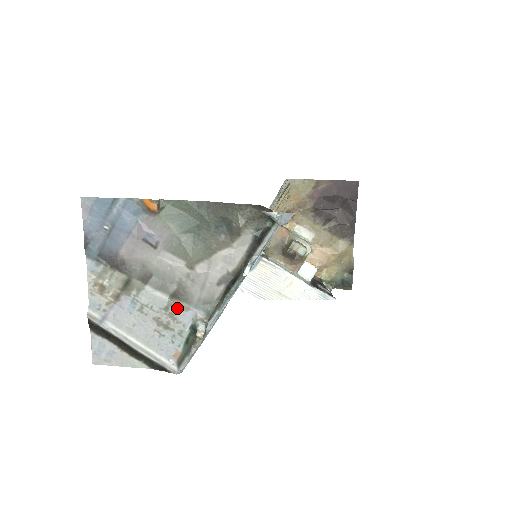
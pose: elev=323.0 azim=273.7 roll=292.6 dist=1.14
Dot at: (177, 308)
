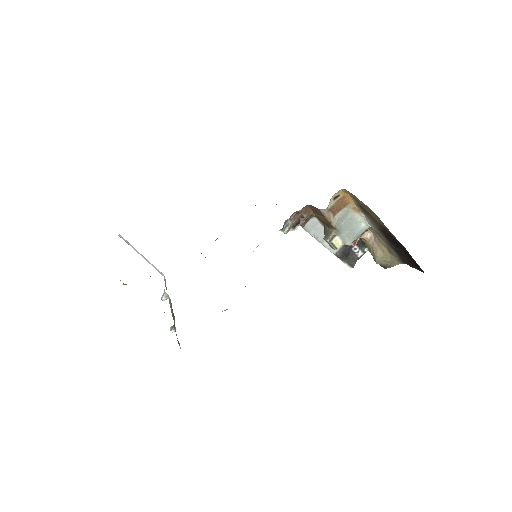
Dot at: occluded
